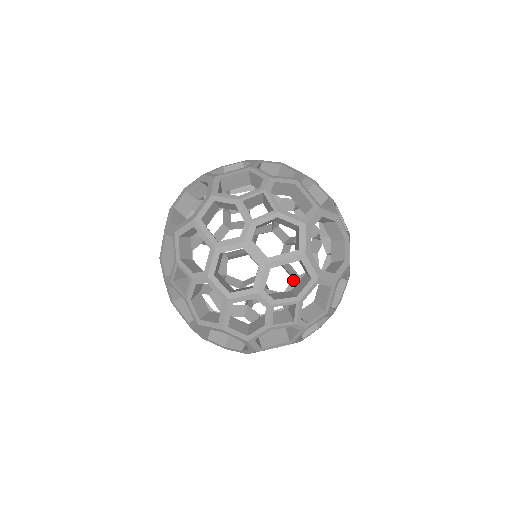
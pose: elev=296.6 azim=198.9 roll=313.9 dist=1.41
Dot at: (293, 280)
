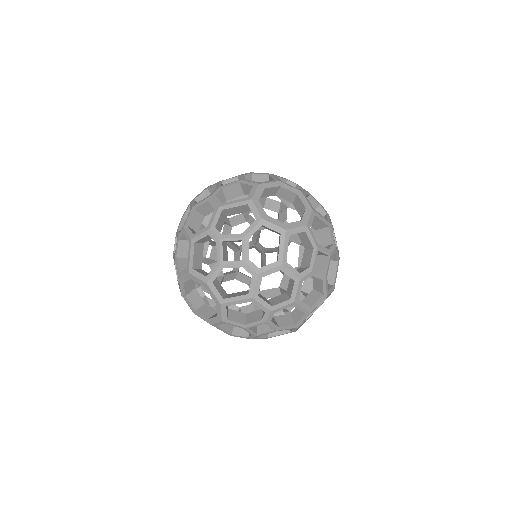
Dot at: occluded
